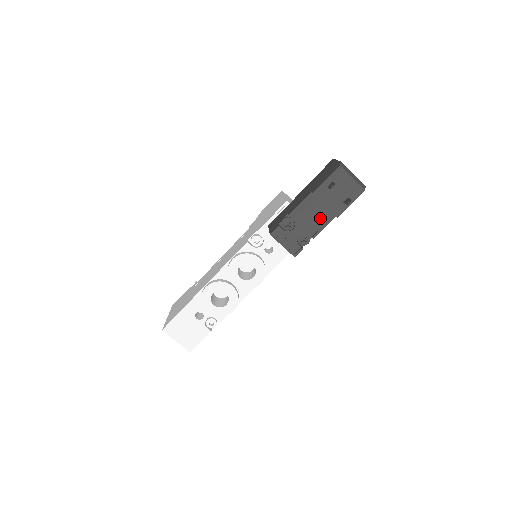
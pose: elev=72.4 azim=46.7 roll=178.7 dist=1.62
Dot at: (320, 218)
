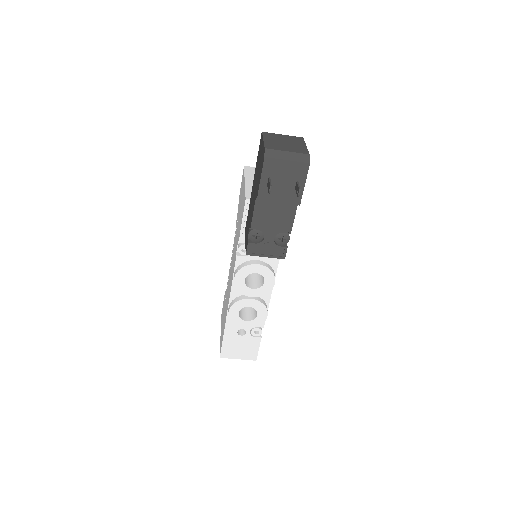
Dot at: (283, 212)
